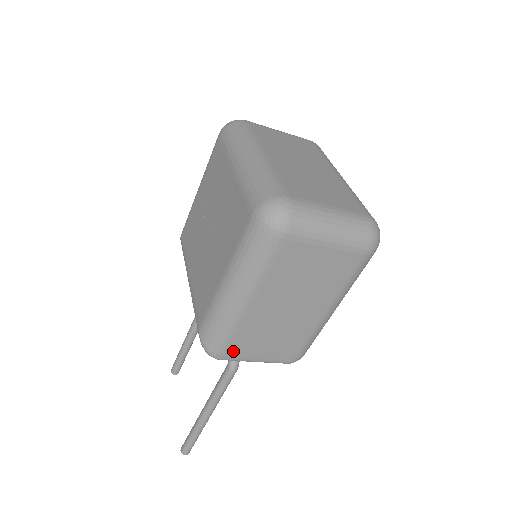
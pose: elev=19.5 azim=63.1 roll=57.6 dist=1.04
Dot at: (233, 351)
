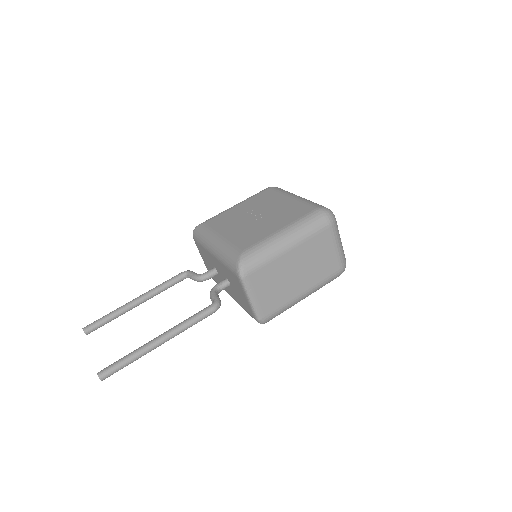
Dot at: (254, 278)
